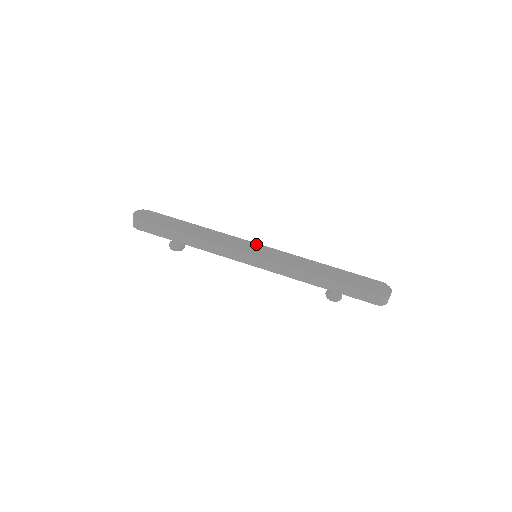
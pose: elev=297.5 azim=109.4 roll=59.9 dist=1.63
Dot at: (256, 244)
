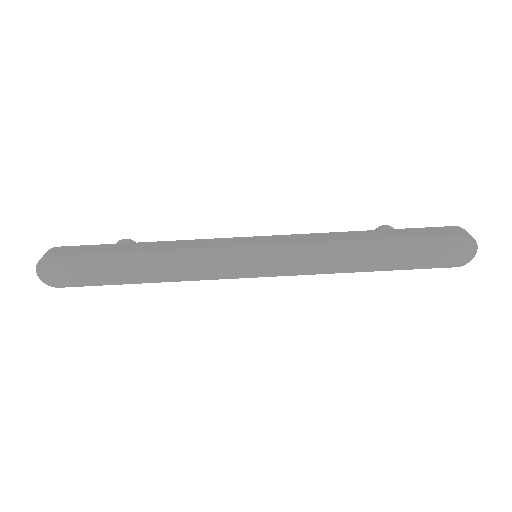
Dot at: (249, 249)
